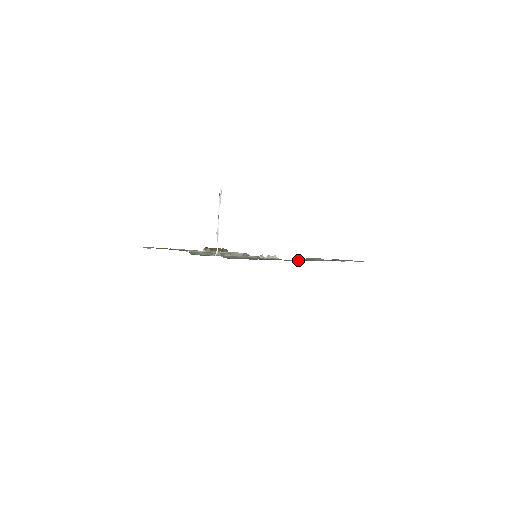
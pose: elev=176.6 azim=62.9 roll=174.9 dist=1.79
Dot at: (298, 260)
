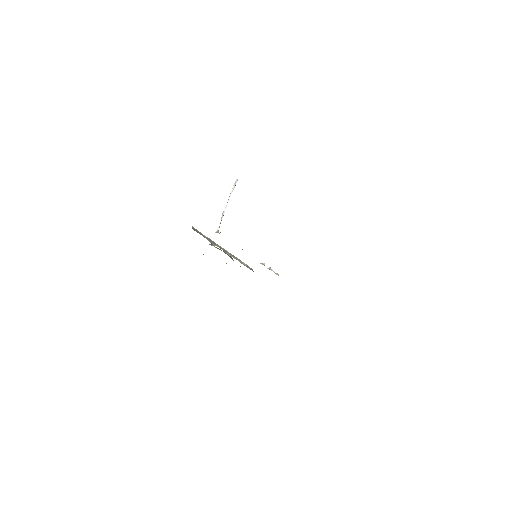
Dot at: occluded
